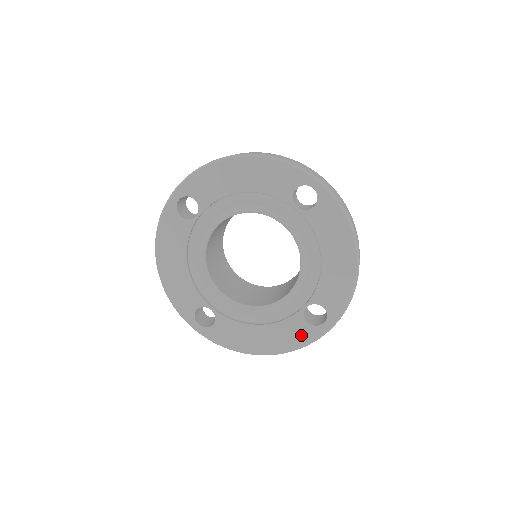
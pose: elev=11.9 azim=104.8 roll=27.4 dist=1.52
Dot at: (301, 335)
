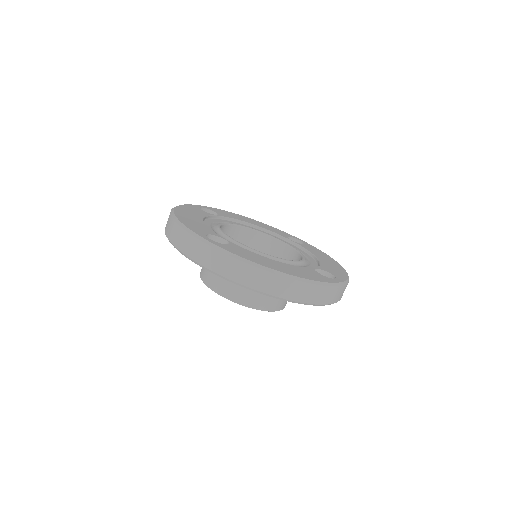
Dot at: (317, 277)
